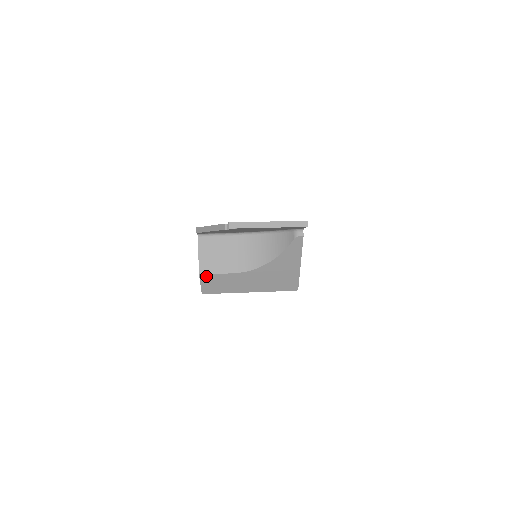
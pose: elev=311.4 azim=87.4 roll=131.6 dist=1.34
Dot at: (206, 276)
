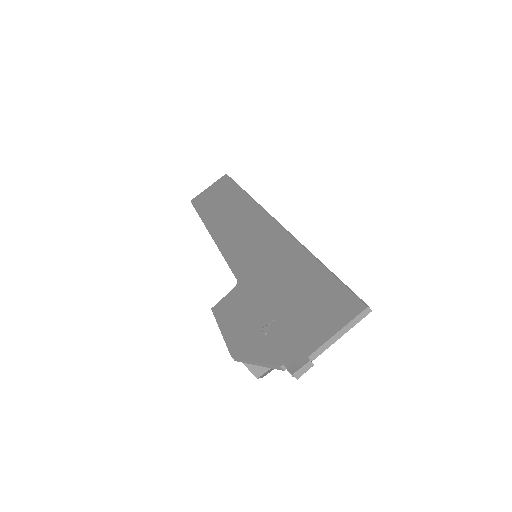
Dot at: (264, 374)
